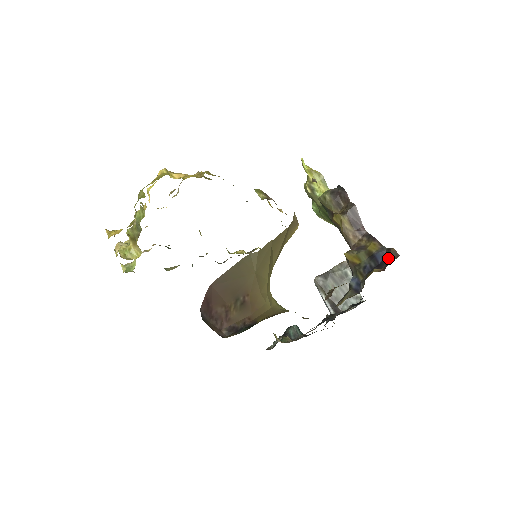
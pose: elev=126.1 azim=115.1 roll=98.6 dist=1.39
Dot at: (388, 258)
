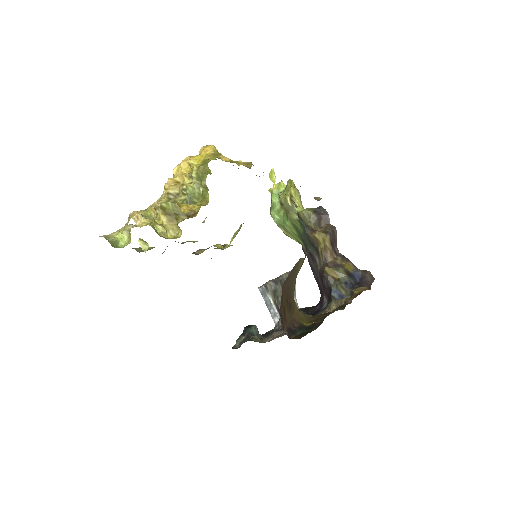
Dot at: (366, 279)
